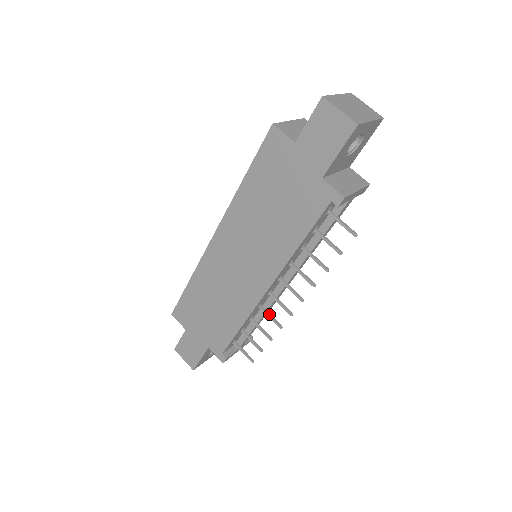
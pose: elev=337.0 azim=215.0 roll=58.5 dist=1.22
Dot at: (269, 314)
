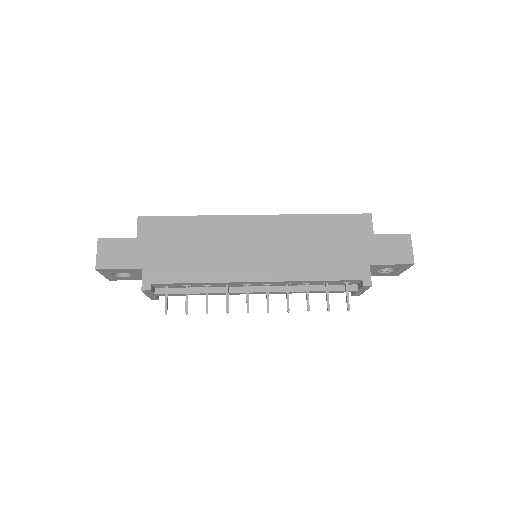
Dot at: occluded
